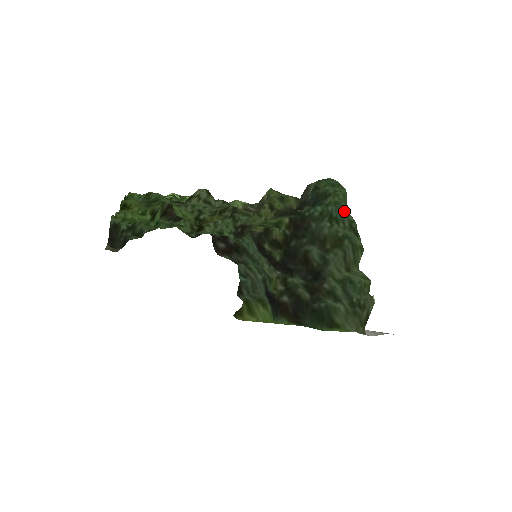
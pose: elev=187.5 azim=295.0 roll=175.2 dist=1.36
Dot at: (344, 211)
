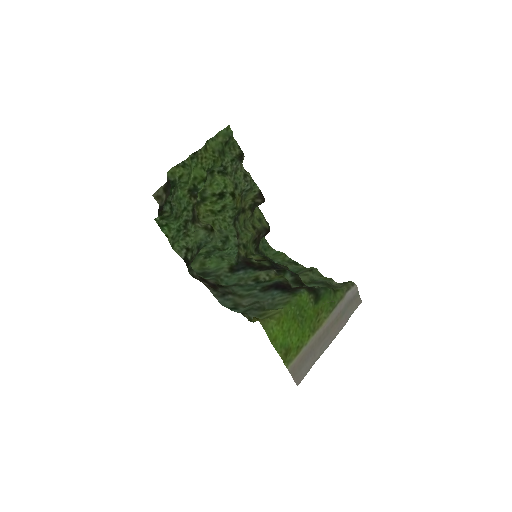
Dot at: (280, 259)
